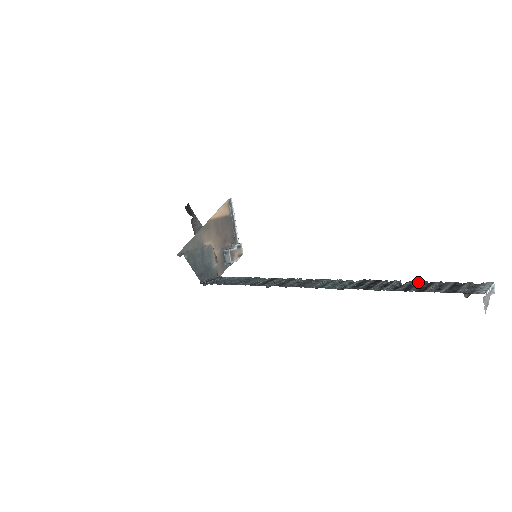
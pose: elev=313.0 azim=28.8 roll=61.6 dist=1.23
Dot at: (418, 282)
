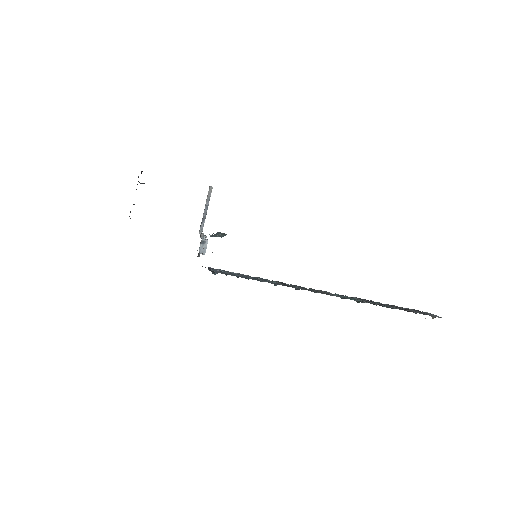
Dot at: (392, 305)
